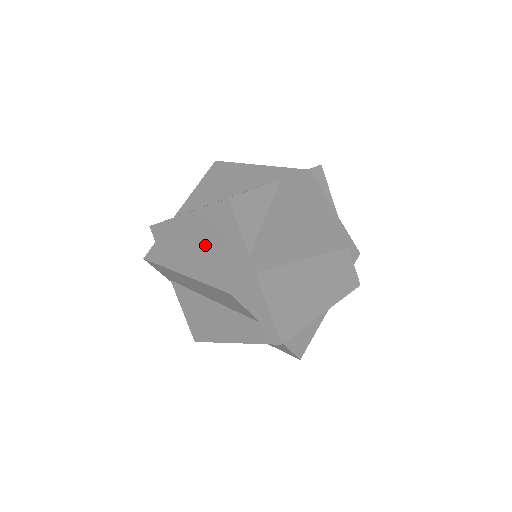
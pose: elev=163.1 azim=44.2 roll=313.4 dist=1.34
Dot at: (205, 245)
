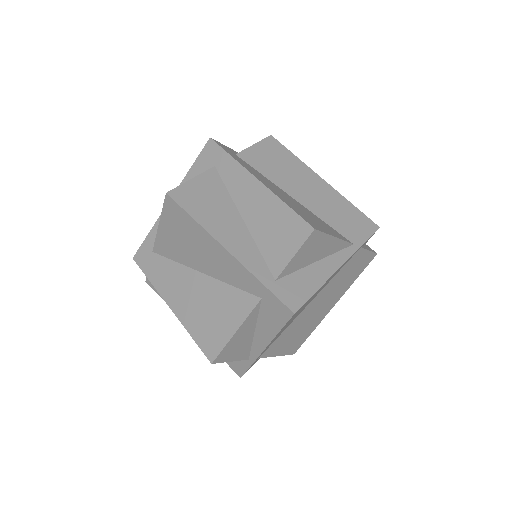
Dot at: occluded
